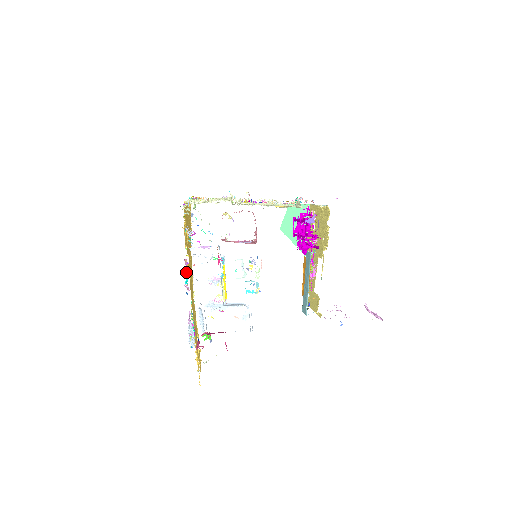
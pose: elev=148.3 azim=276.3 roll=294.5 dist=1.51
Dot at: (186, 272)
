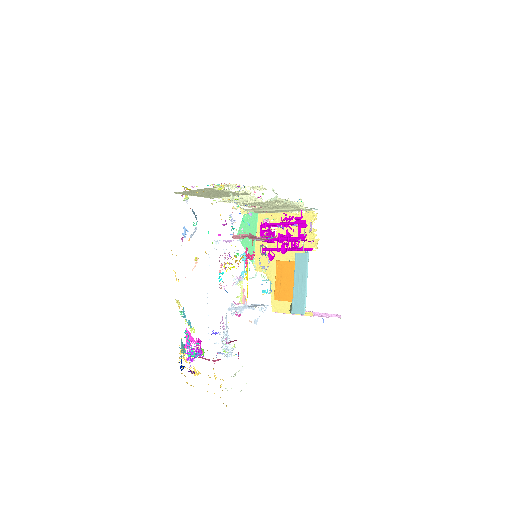
Dot at: occluded
